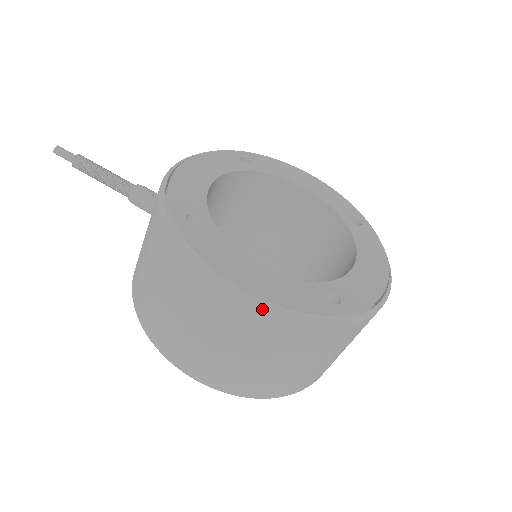
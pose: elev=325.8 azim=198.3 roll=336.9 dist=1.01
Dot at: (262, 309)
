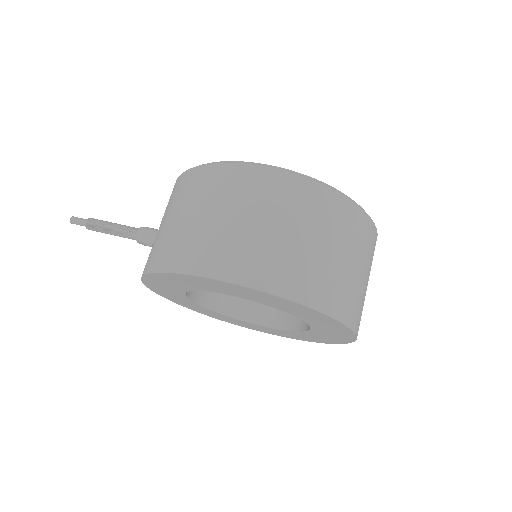
Dot at: (282, 170)
